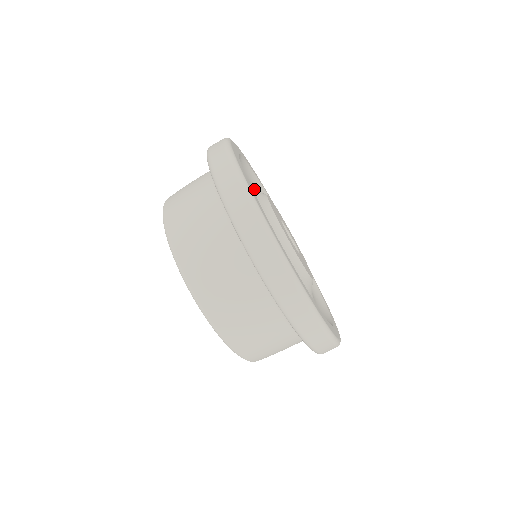
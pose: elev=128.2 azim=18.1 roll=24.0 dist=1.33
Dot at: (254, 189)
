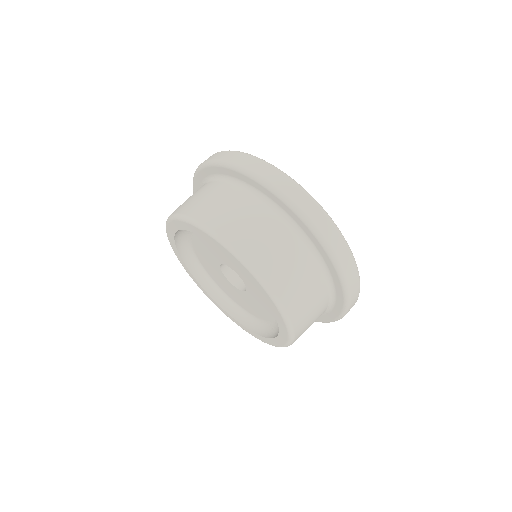
Dot at: occluded
